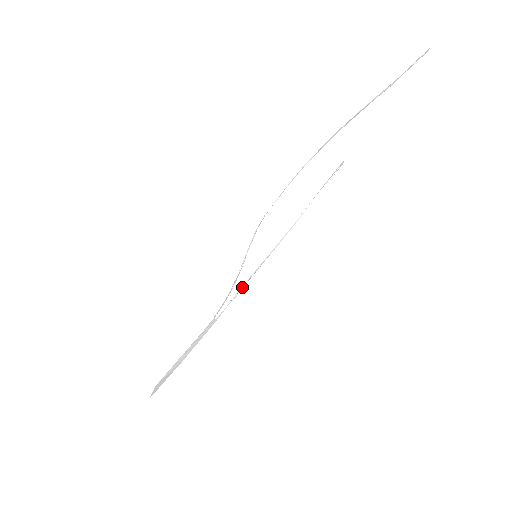
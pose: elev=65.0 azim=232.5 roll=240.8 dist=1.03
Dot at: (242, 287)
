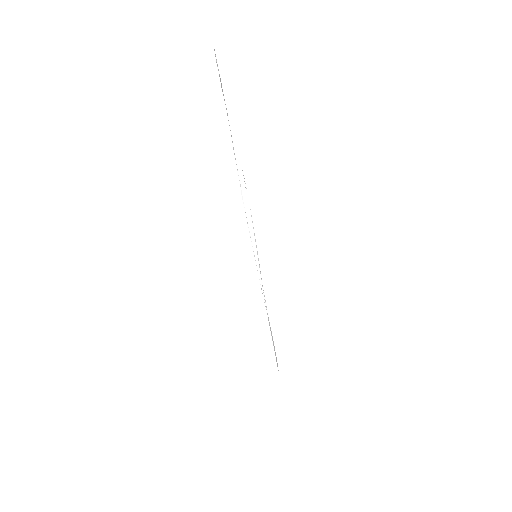
Dot at: (263, 290)
